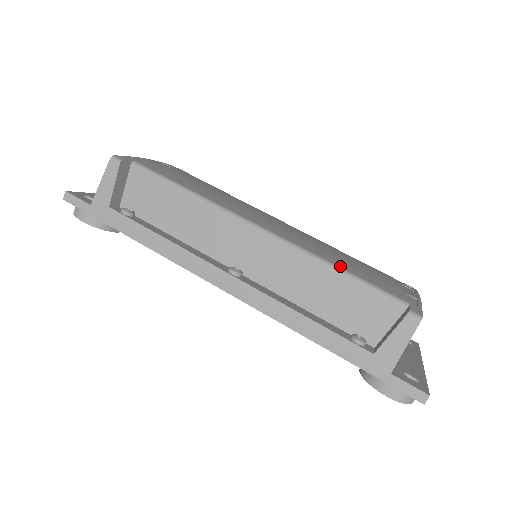
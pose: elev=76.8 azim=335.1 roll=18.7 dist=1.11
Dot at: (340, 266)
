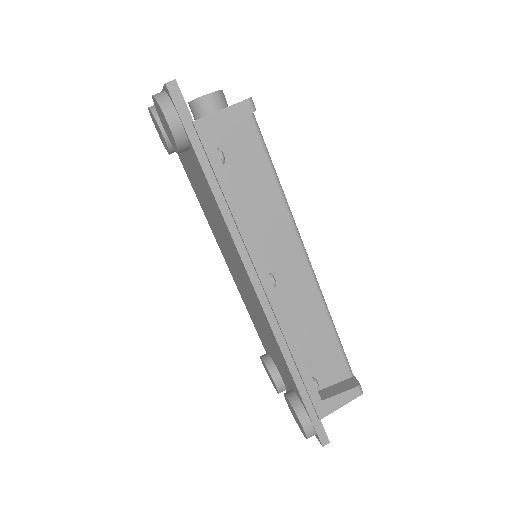
Dot at: occluded
